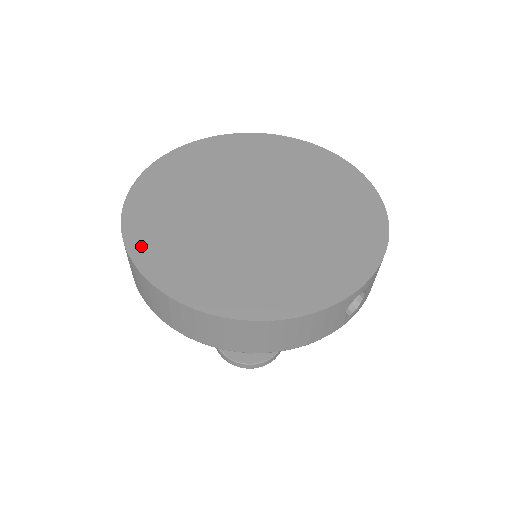
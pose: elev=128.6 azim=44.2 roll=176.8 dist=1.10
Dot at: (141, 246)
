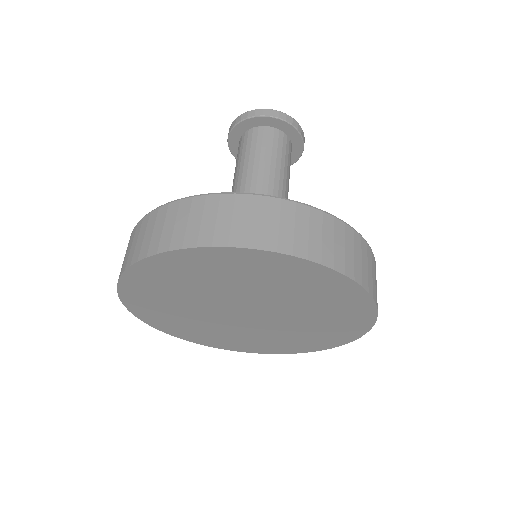
Dot at: (211, 344)
